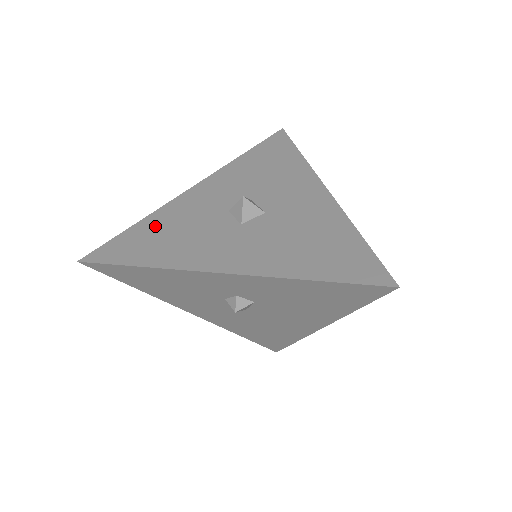
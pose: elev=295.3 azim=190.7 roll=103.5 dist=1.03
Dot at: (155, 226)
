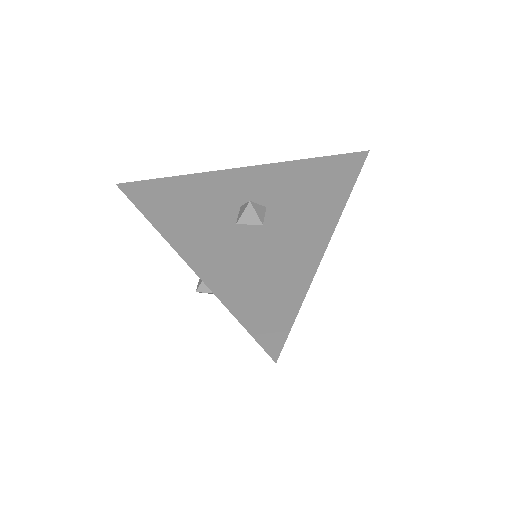
Dot at: (184, 186)
